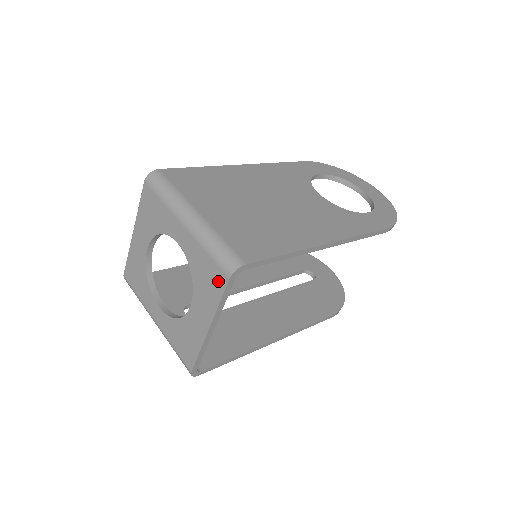
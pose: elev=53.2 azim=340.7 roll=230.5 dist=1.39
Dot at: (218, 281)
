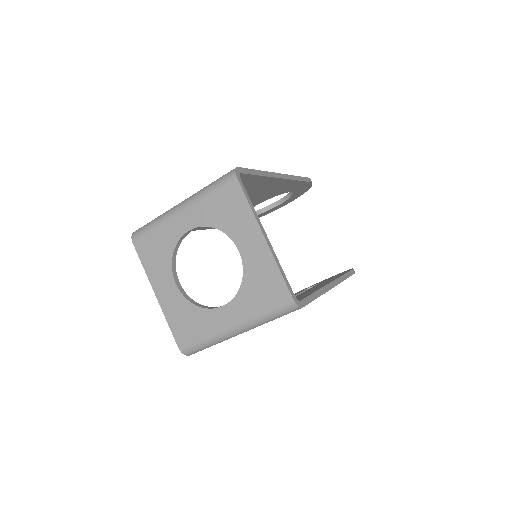
Dot at: (233, 194)
